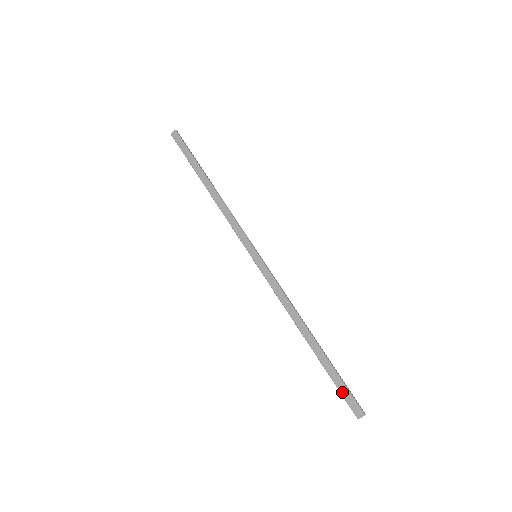
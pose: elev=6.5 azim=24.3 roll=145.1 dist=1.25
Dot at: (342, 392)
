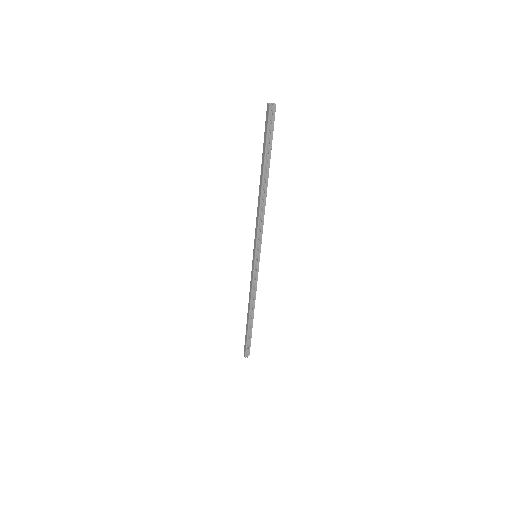
Dot at: (245, 343)
